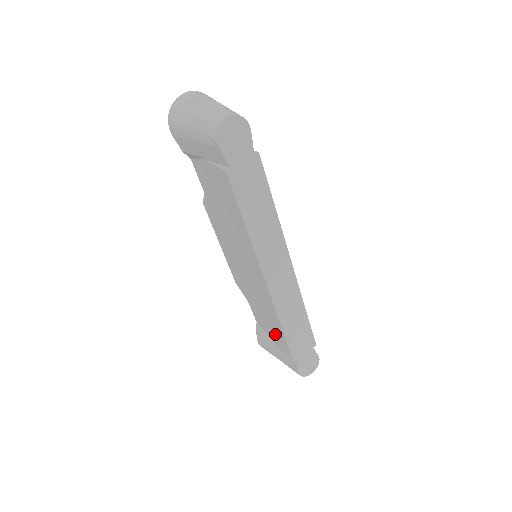
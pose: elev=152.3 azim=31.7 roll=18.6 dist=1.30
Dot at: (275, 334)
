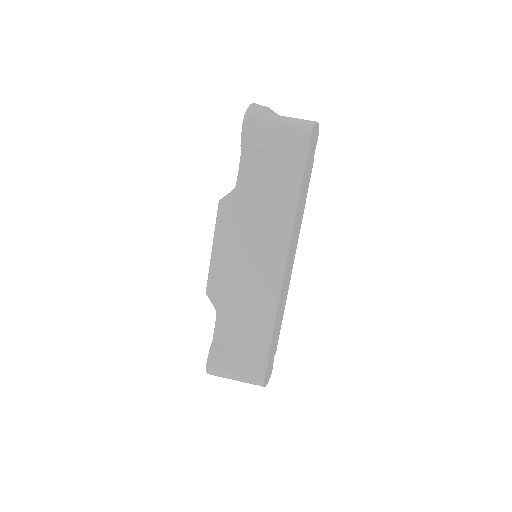
Dot at: (251, 338)
